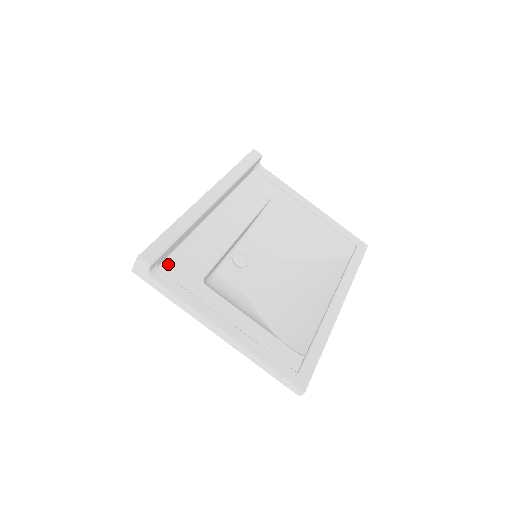
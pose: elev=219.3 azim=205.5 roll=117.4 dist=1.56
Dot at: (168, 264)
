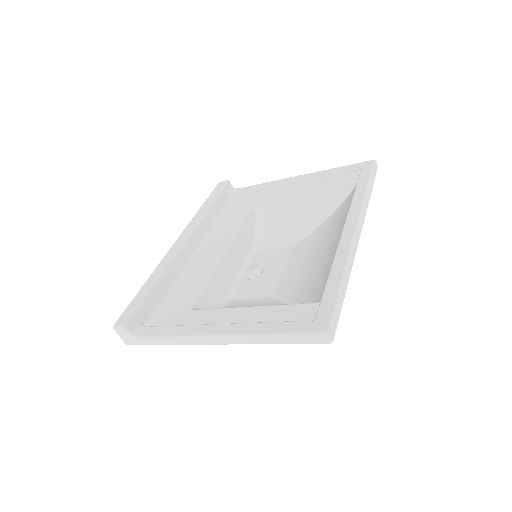
Dot at: (156, 317)
